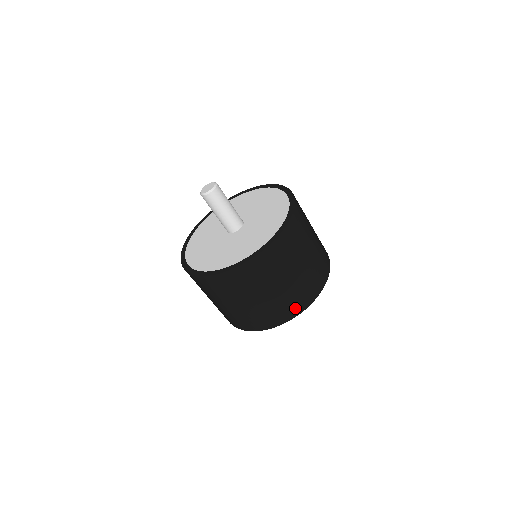
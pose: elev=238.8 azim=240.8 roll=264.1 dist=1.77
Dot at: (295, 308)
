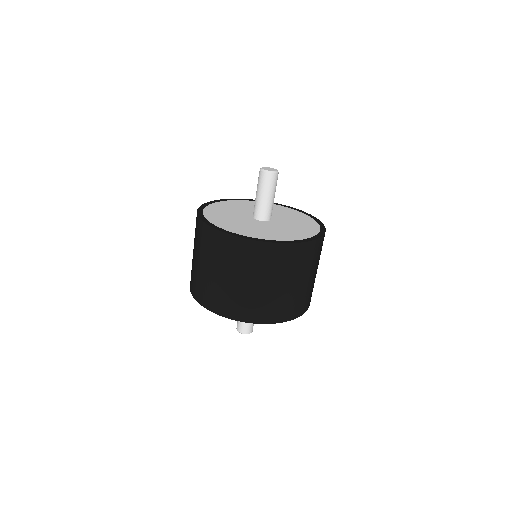
Dot at: (281, 314)
